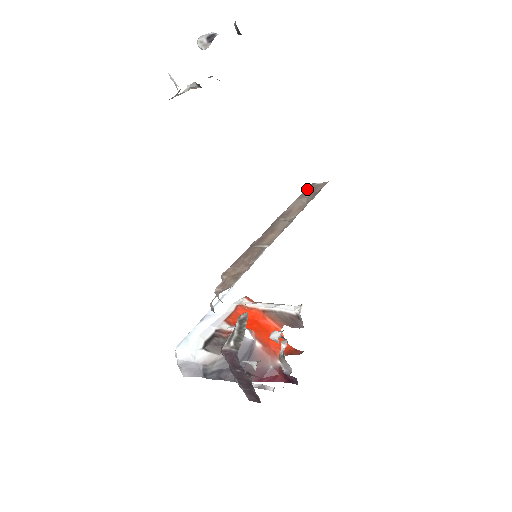
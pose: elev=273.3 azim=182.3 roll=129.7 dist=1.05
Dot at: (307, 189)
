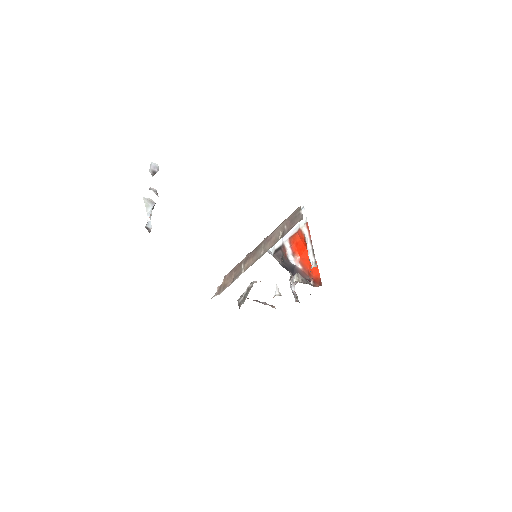
Dot at: (293, 214)
